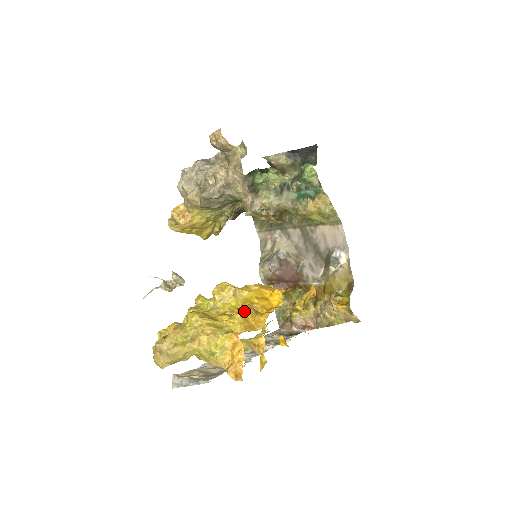
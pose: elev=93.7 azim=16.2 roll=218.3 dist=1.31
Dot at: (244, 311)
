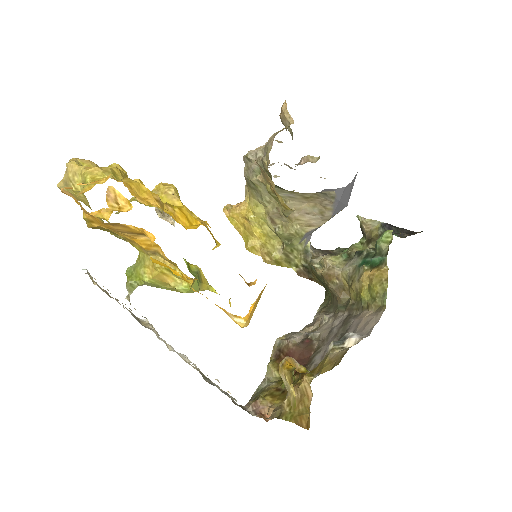
Dot at: occluded
